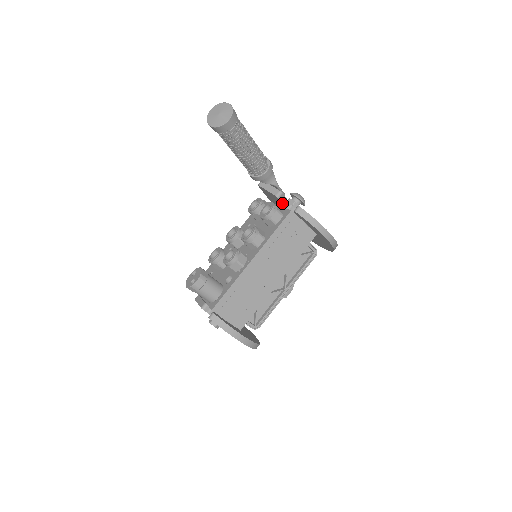
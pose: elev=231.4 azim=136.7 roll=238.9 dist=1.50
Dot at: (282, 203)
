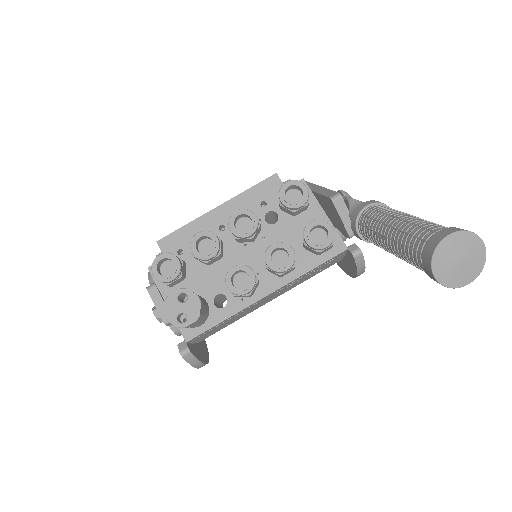
Dot at: (343, 234)
